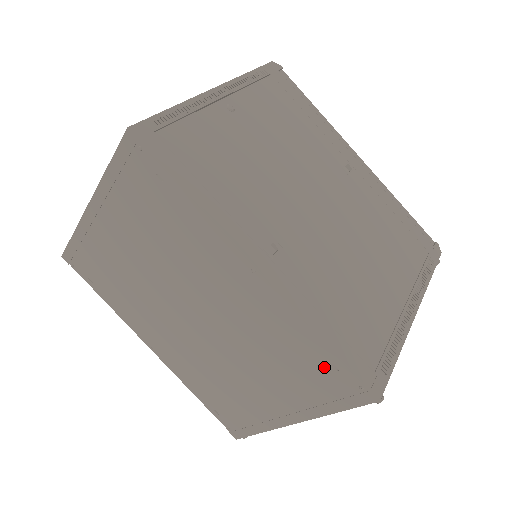
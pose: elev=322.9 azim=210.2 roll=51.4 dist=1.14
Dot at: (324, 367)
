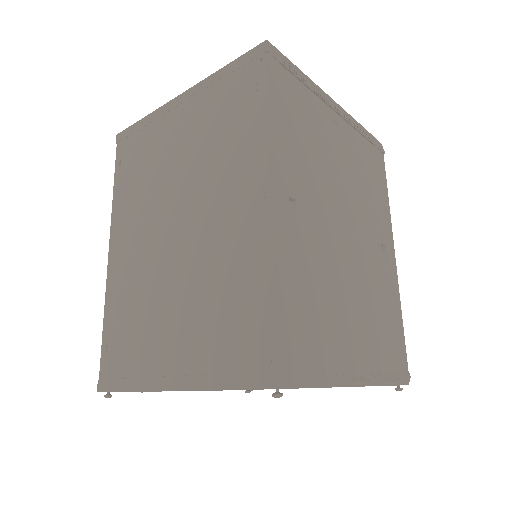
Dot at: (253, 325)
